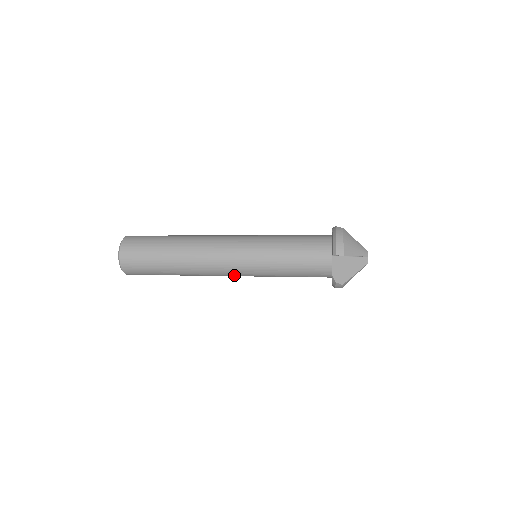
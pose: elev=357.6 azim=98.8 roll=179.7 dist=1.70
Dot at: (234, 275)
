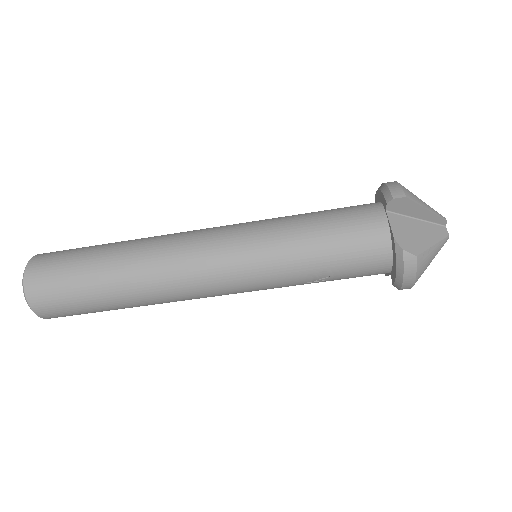
Dot at: (219, 282)
